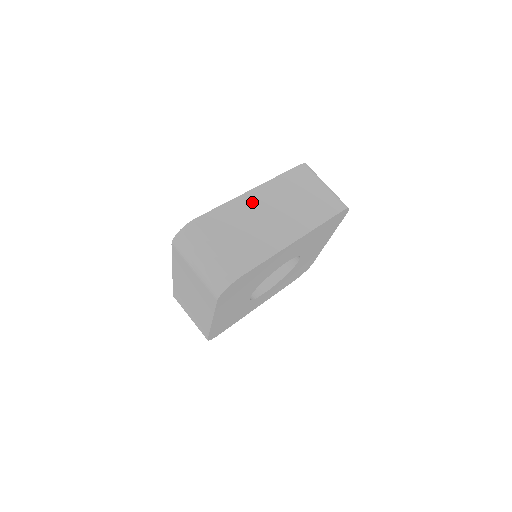
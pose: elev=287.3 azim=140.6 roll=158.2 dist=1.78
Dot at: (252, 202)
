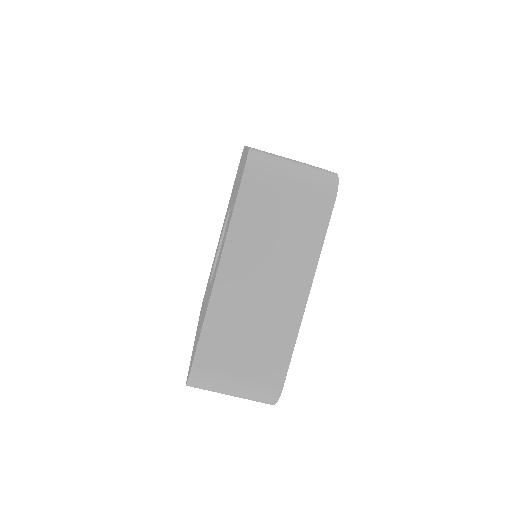
Dot at: (230, 290)
